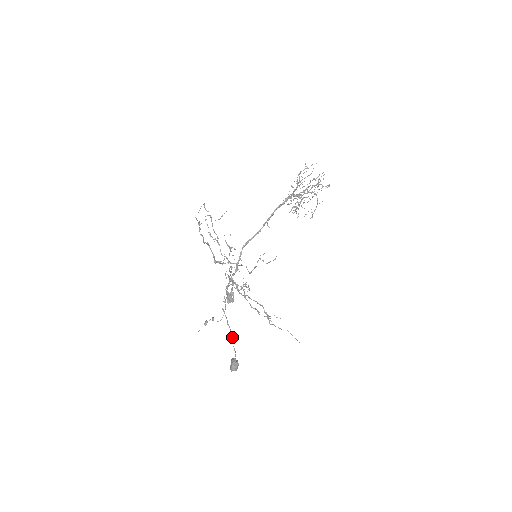
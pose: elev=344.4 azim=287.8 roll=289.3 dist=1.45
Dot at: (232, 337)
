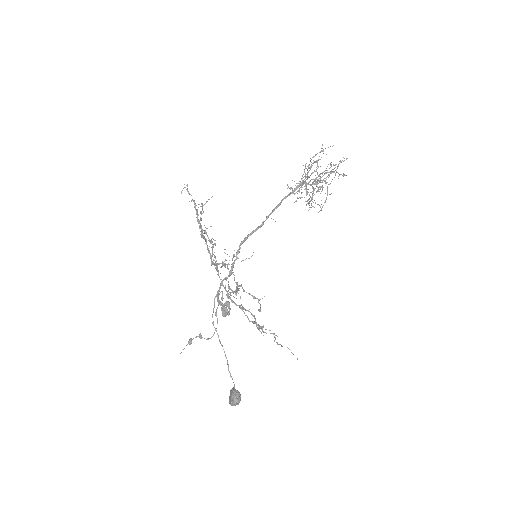
Dot at: (227, 360)
